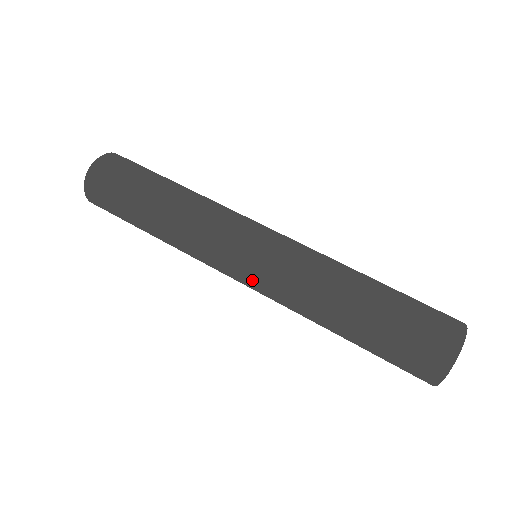
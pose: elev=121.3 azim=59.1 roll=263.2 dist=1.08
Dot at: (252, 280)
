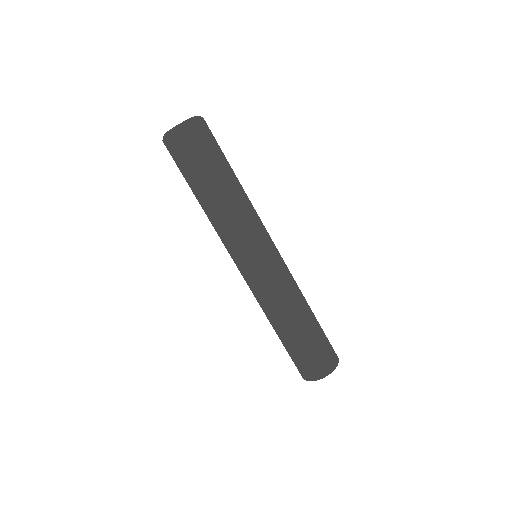
Dot at: occluded
